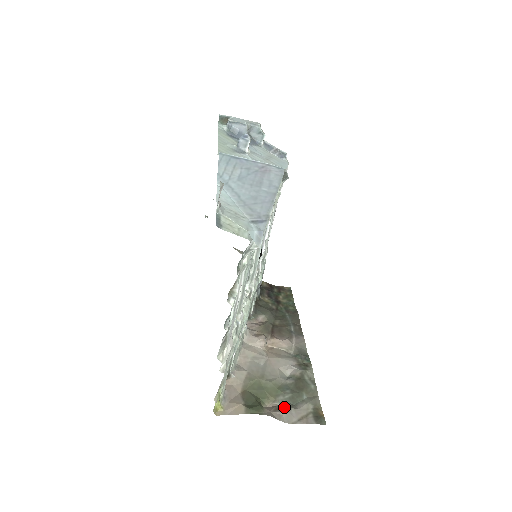
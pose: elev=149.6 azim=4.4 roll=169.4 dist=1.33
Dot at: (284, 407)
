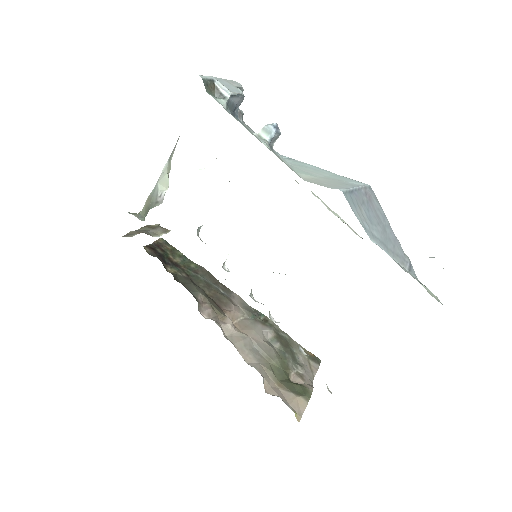
Dot at: (300, 371)
